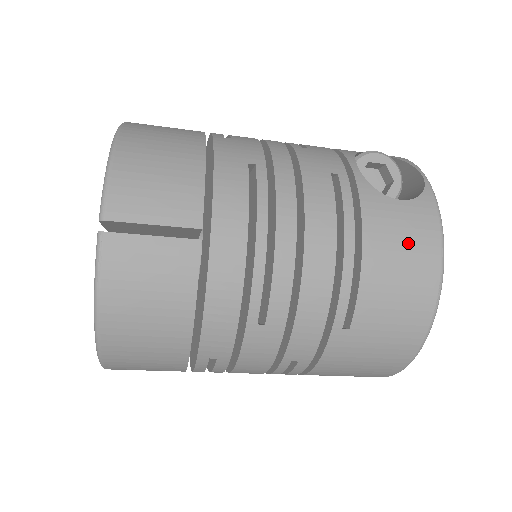
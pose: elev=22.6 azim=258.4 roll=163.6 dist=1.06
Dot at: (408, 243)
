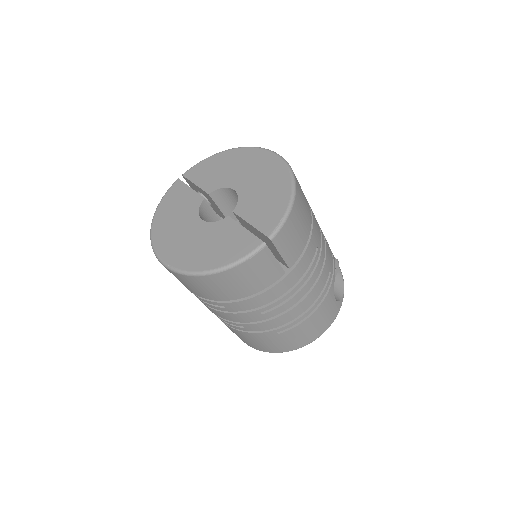
Dot at: (324, 319)
